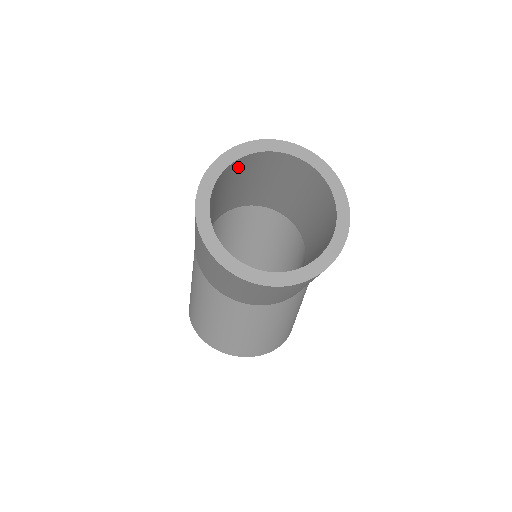
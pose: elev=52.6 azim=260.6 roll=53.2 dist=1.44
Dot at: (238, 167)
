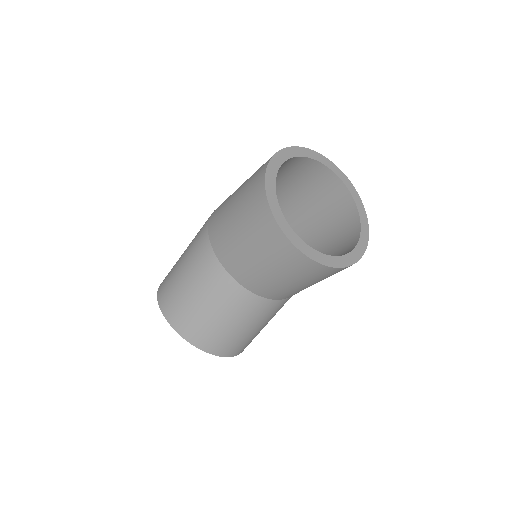
Dot at: (290, 165)
